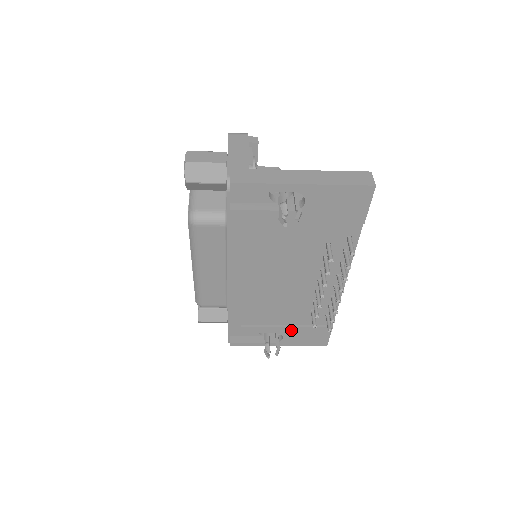
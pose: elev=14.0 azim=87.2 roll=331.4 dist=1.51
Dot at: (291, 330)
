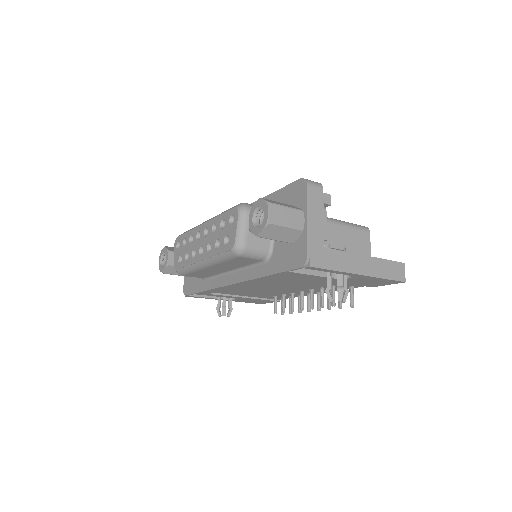
Dot at: (246, 298)
